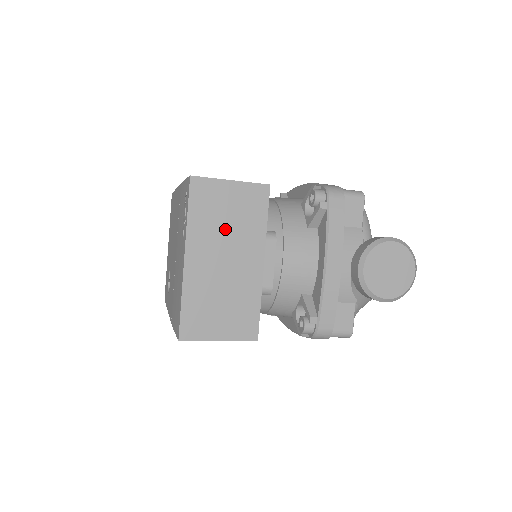
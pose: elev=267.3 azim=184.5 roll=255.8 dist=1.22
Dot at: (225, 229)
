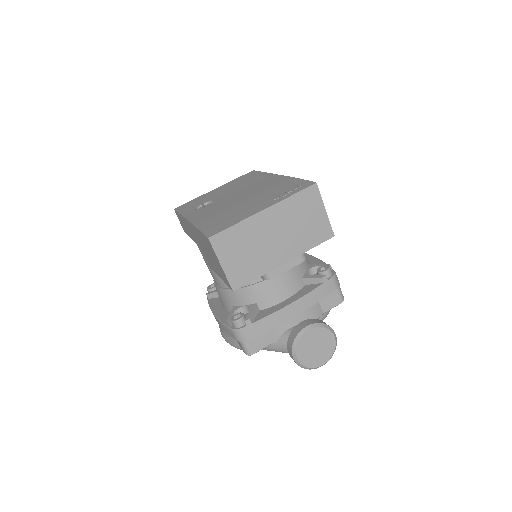
Dot at: (295, 224)
